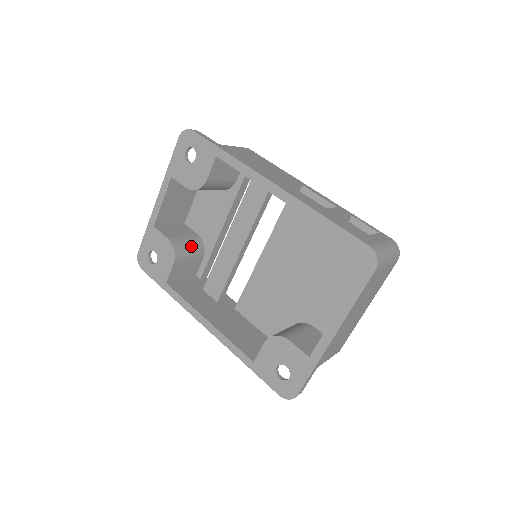
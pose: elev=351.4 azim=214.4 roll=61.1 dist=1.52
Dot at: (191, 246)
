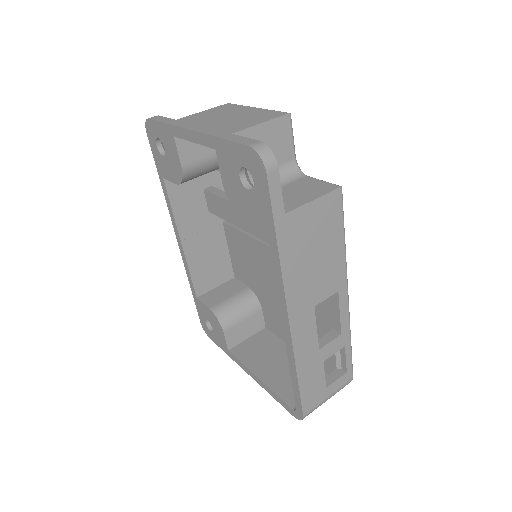
Dot at: (211, 169)
